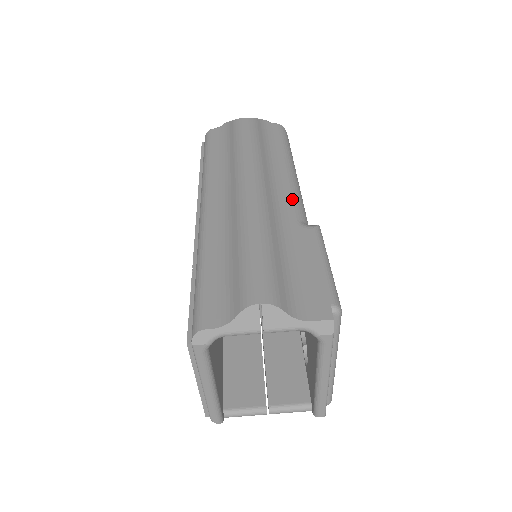
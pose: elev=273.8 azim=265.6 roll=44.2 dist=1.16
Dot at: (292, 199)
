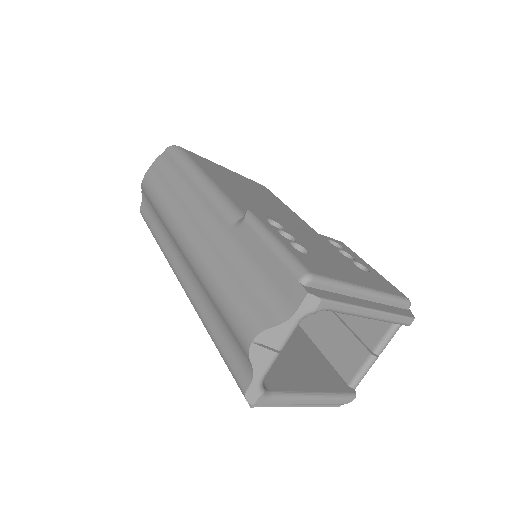
Dot at: (216, 210)
